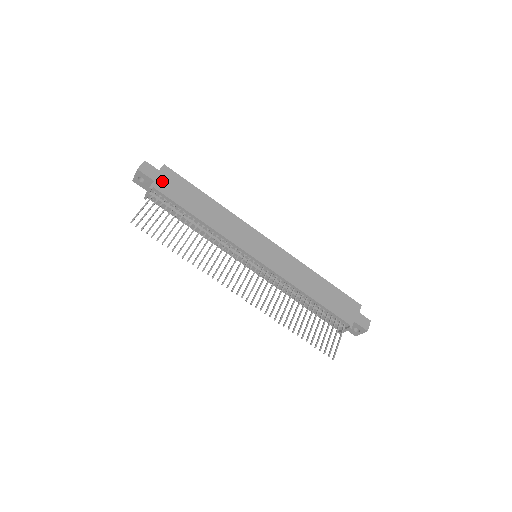
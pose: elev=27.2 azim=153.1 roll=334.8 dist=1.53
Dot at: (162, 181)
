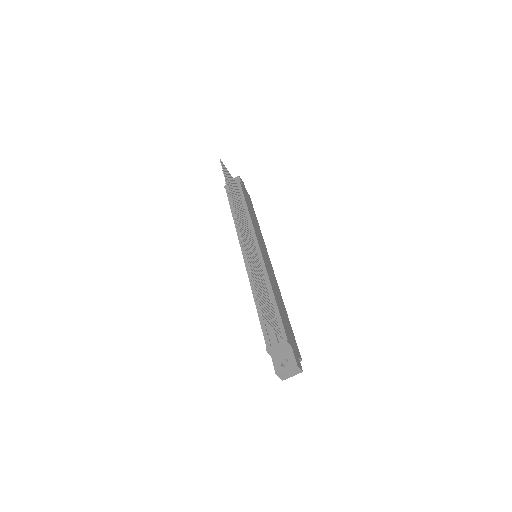
Dot at: (244, 189)
